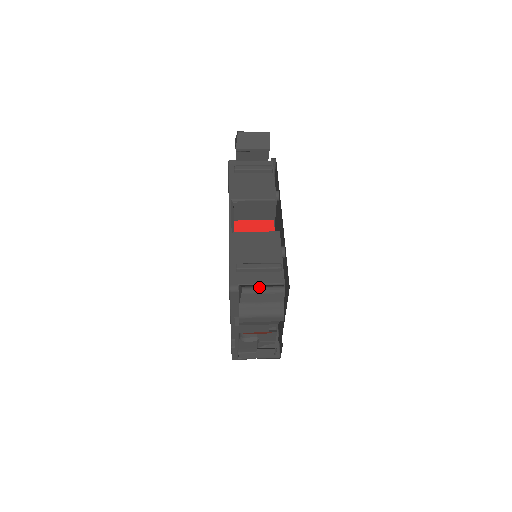
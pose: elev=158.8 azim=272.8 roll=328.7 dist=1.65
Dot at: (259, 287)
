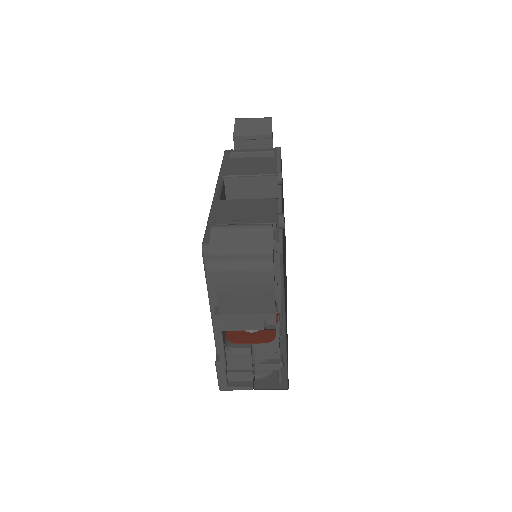
Dot at: (236, 224)
